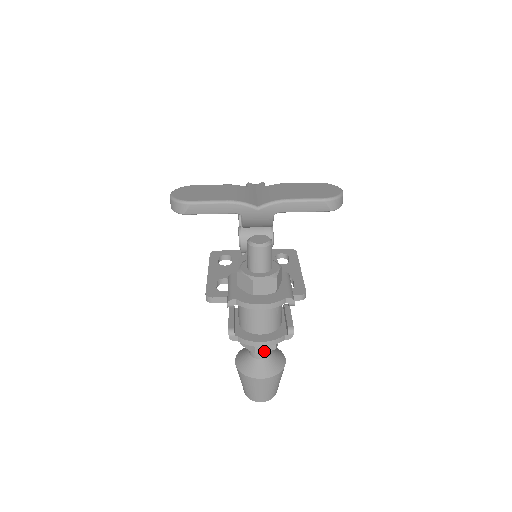
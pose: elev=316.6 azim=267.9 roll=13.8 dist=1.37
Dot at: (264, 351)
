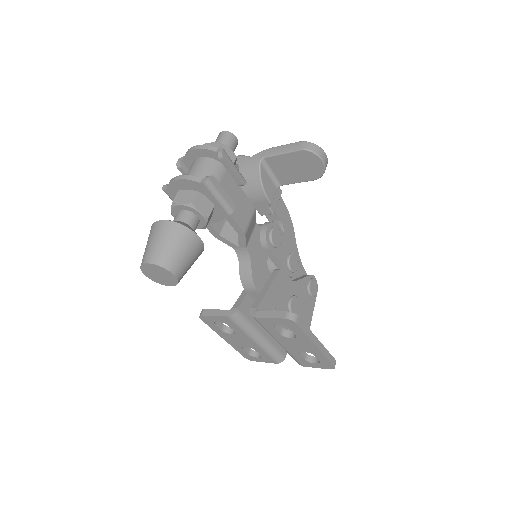
Dot at: (181, 203)
